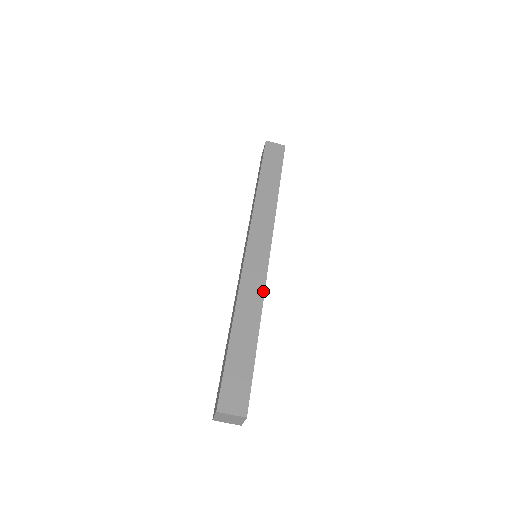
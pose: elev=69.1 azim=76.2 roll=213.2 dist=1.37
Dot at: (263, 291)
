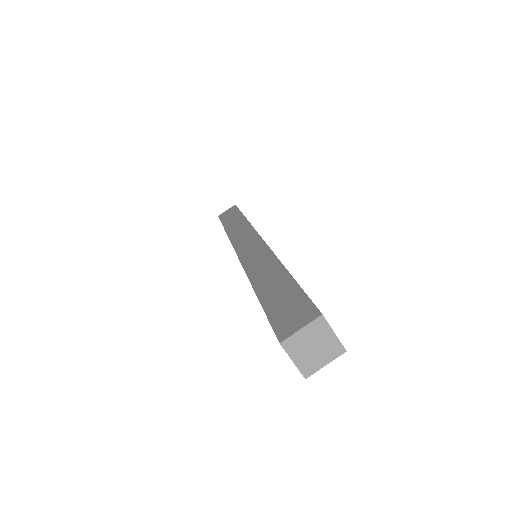
Dot at: occluded
